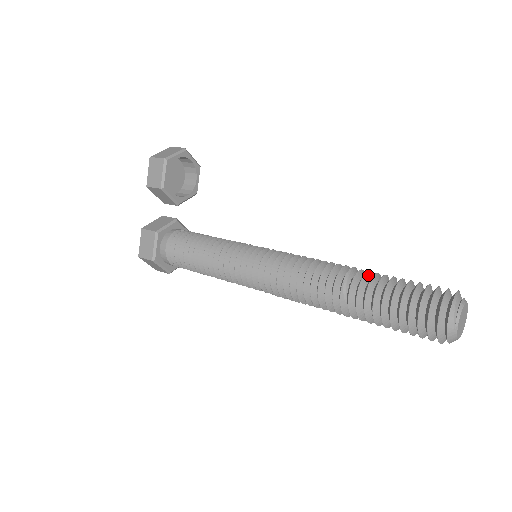
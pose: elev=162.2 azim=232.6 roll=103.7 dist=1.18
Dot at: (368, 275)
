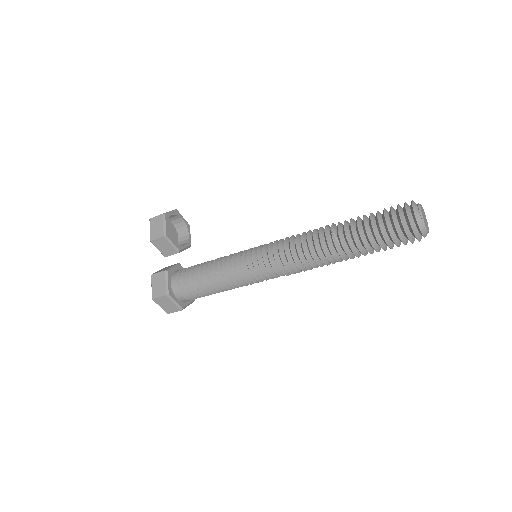
Dot at: (347, 222)
